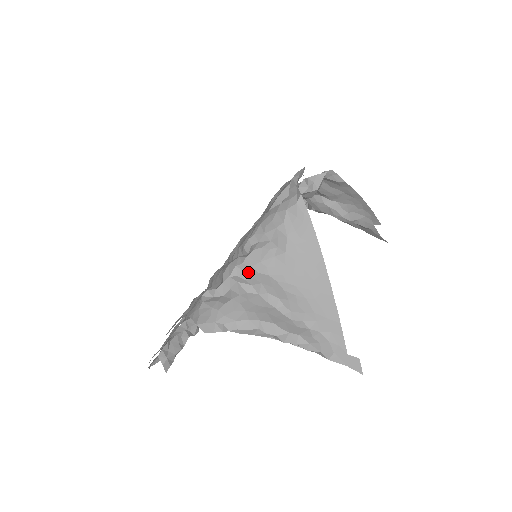
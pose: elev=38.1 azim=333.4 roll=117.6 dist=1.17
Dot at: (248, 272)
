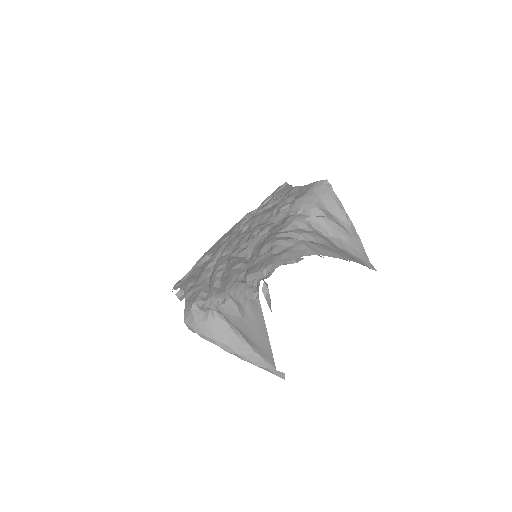
Dot at: (220, 312)
